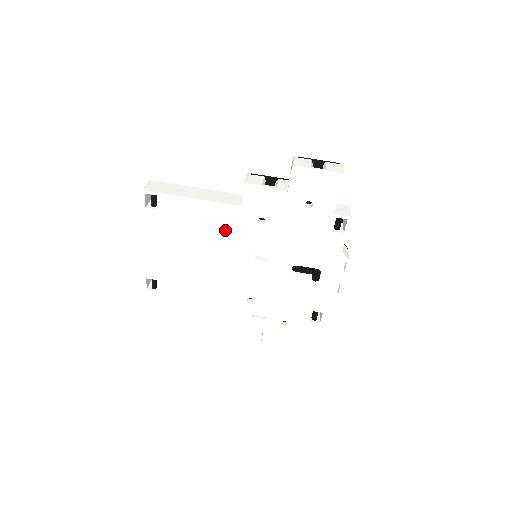
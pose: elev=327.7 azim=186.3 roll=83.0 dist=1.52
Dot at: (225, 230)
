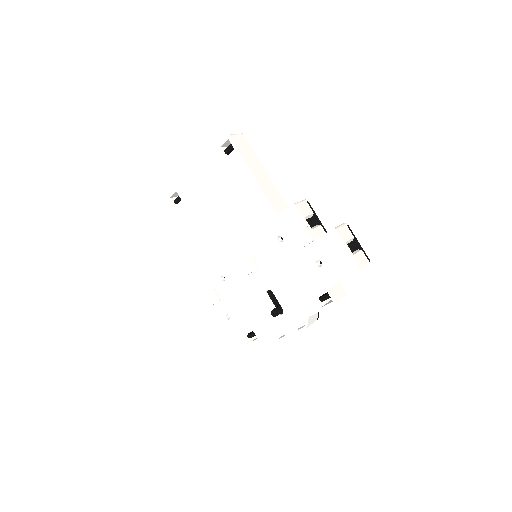
Dot at: (252, 218)
